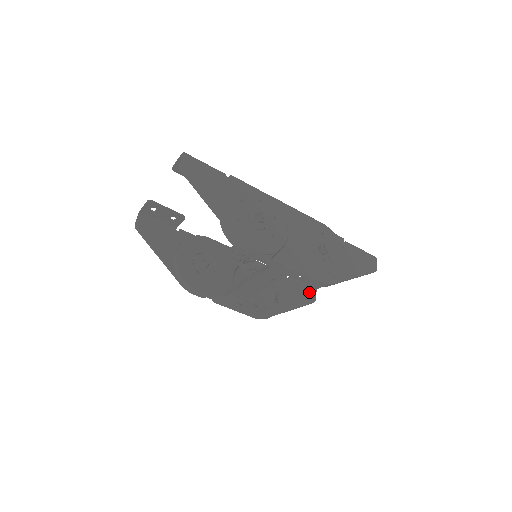
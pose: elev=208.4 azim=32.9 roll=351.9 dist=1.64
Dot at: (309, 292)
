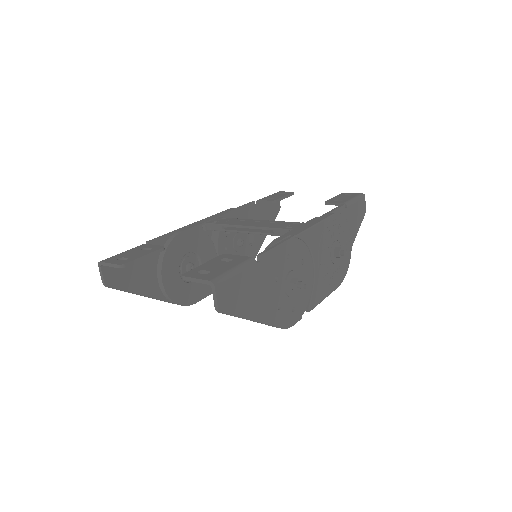
Dot at: (274, 203)
